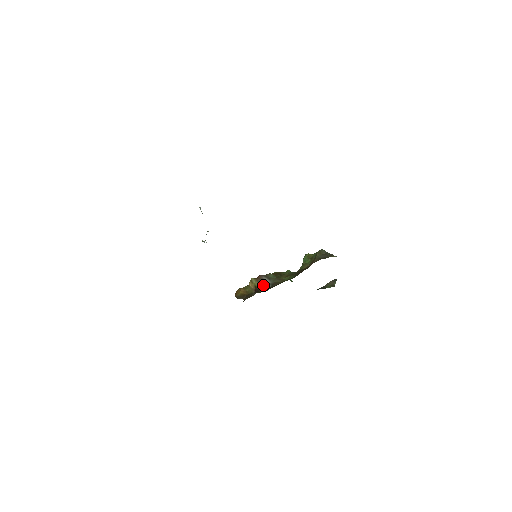
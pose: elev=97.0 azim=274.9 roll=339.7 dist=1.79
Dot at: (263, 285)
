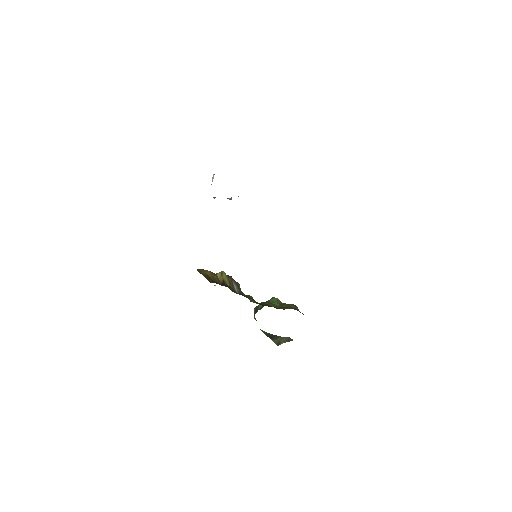
Dot at: (233, 286)
